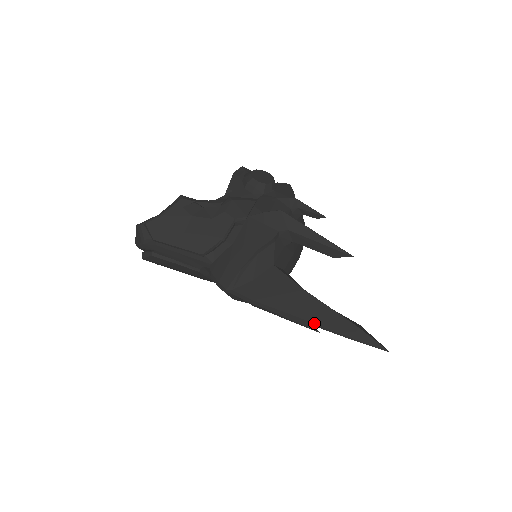
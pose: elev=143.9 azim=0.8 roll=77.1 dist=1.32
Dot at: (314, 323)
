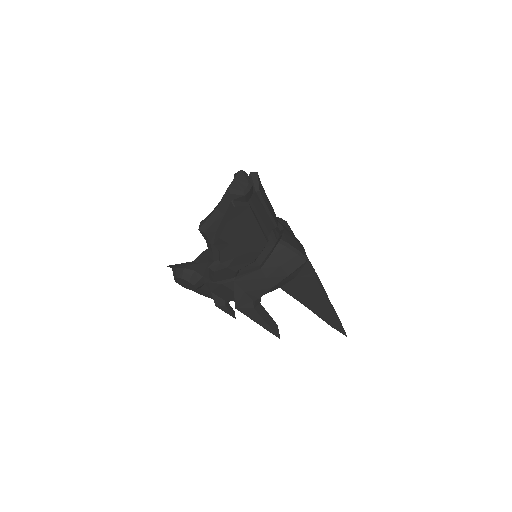
Dot at: occluded
